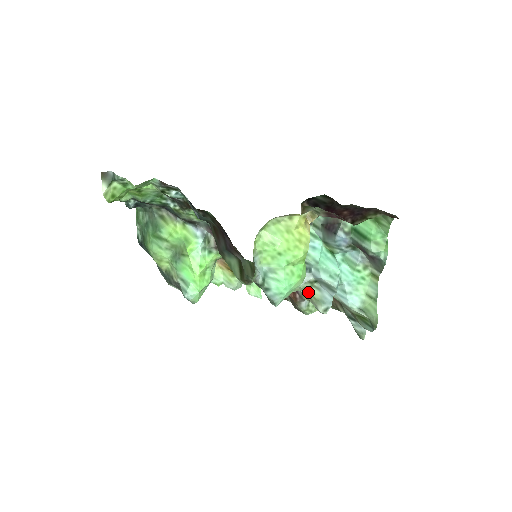
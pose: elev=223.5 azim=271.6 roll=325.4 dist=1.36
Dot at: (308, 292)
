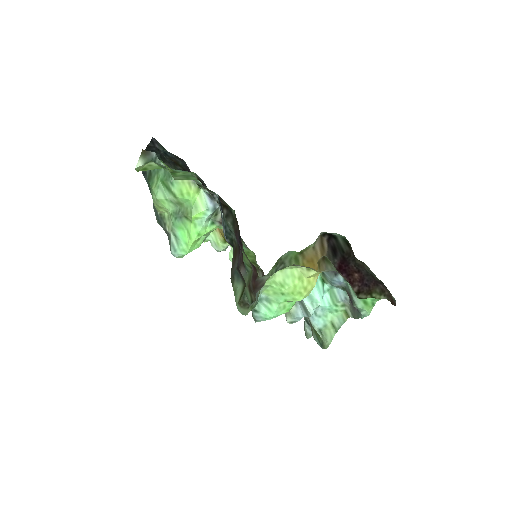
Dot at: occluded
